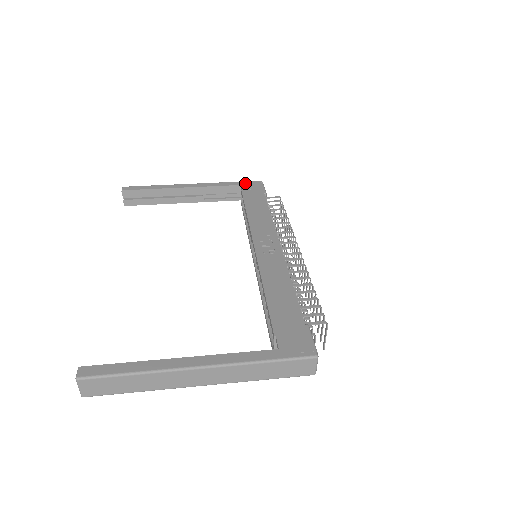
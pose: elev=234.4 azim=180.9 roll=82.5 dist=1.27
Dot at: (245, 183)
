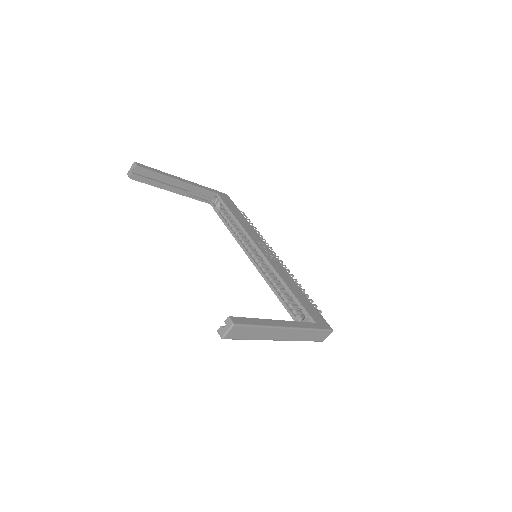
Dot at: (219, 193)
